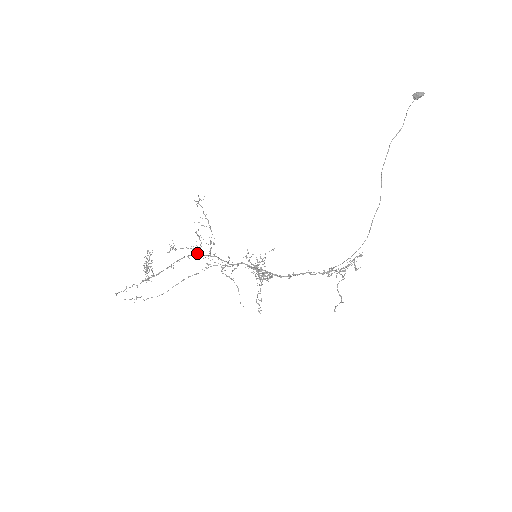
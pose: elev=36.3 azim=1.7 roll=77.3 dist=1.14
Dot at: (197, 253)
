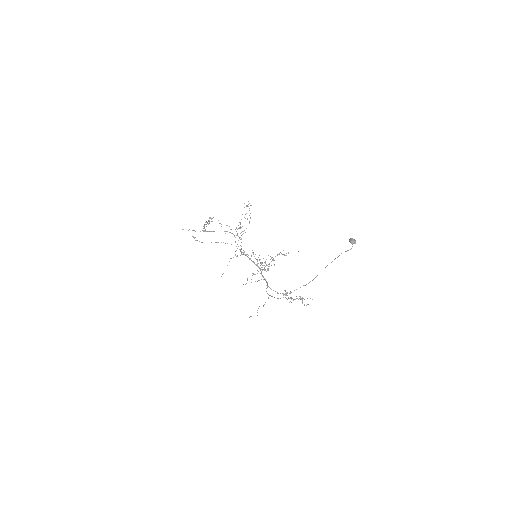
Dot at: occluded
